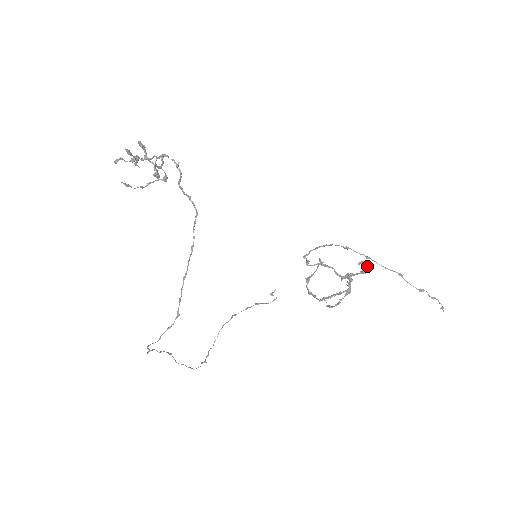
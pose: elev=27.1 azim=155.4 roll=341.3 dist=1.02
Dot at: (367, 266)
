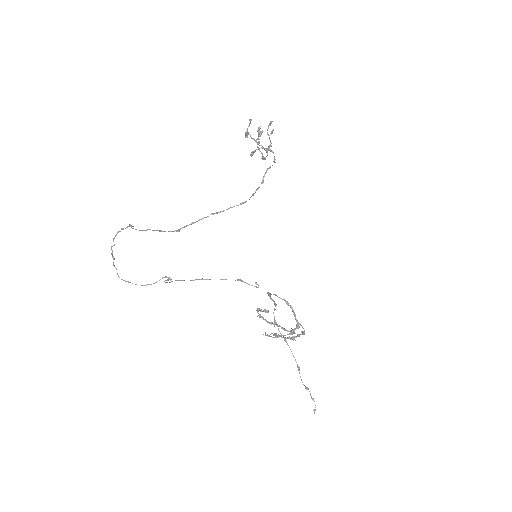
Dot at: (299, 335)
